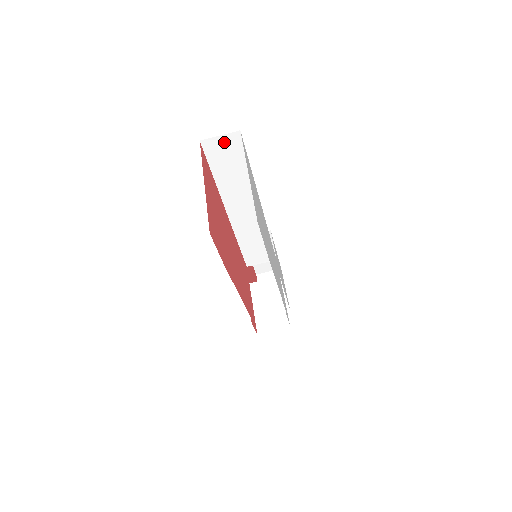
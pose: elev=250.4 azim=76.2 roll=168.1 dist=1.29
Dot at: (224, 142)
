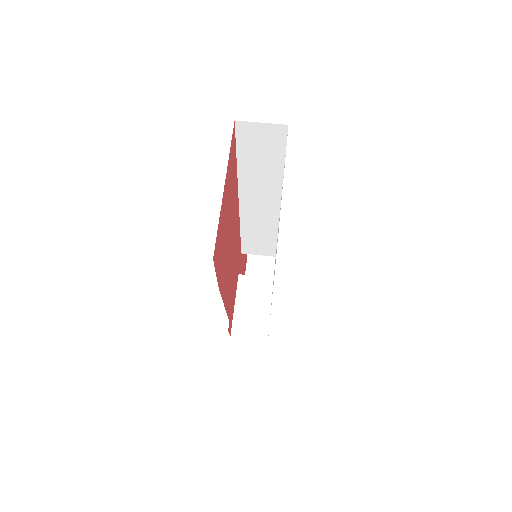
Dot at: (264, 131)
